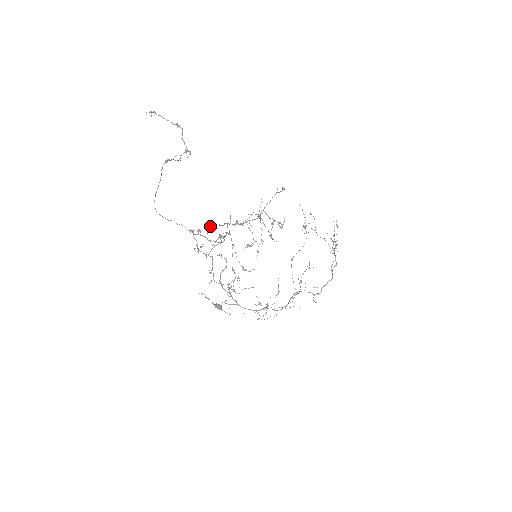
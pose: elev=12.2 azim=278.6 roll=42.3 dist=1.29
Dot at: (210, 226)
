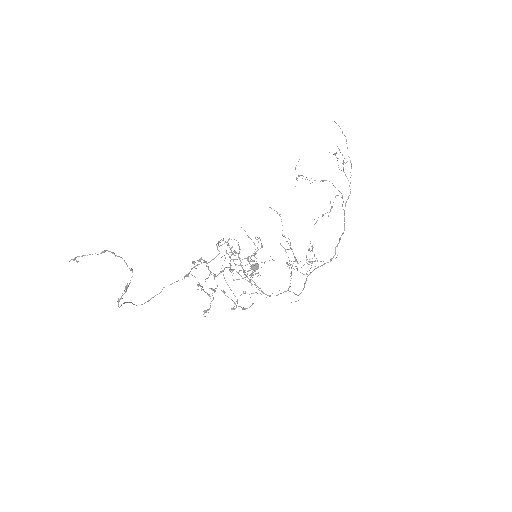
Dot at: (199, 261)
